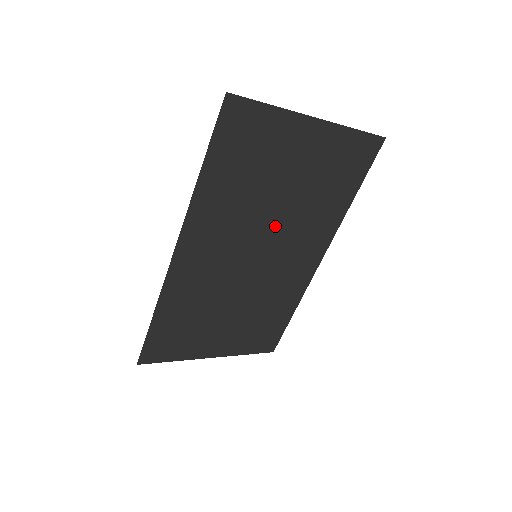
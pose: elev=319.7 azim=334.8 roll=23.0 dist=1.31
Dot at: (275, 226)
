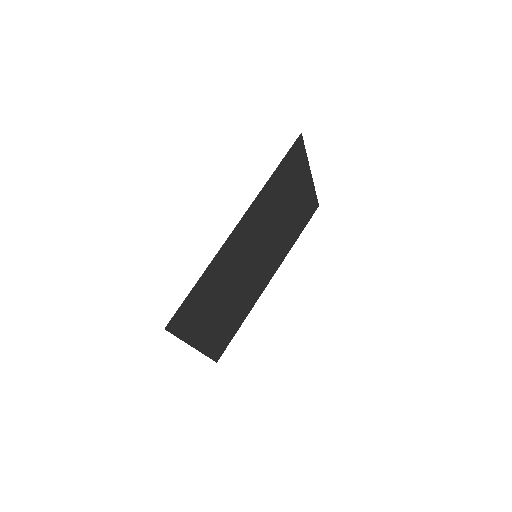
Dot at: (271, 237)
